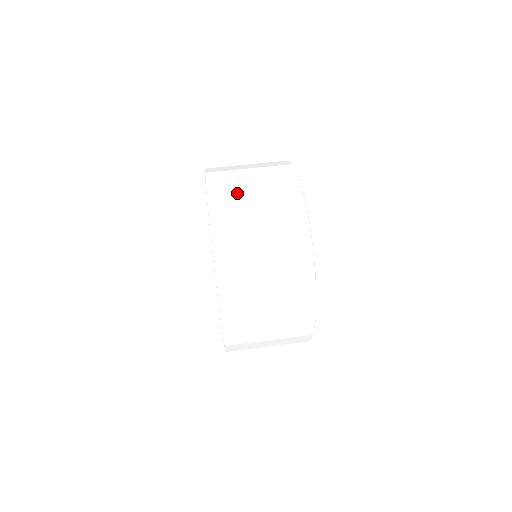
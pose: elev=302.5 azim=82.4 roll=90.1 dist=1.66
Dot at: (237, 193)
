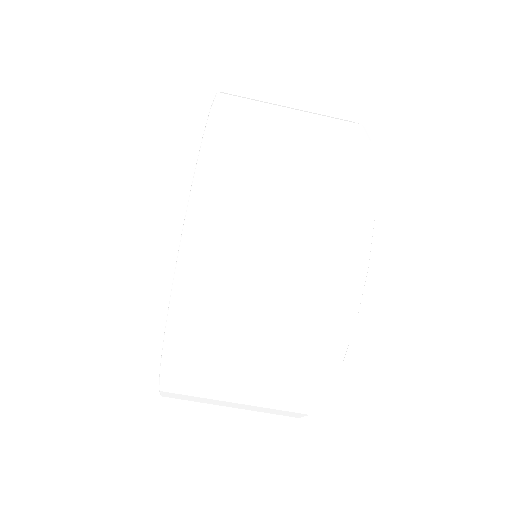
Dot at: (246, 225)
